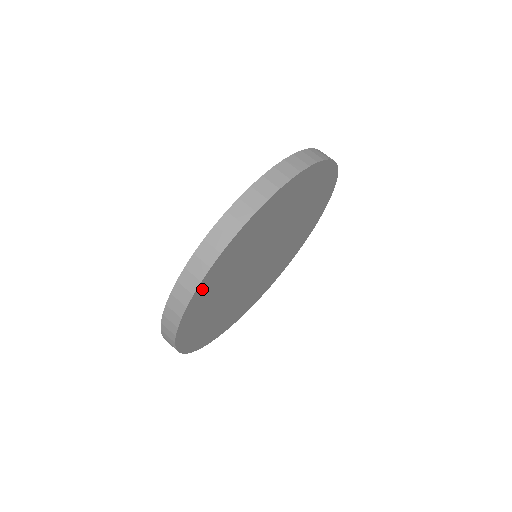
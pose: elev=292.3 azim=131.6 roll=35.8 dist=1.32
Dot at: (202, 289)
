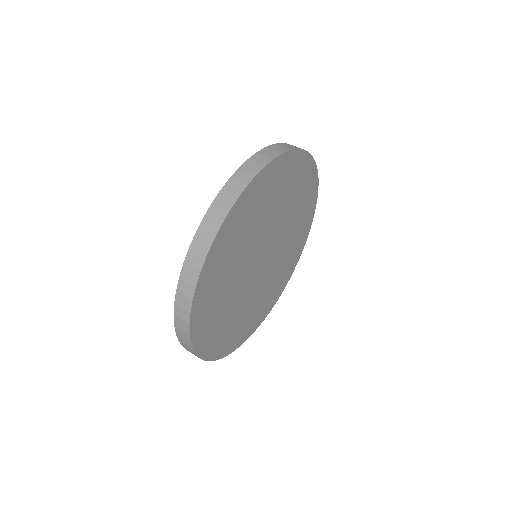
Dot at: (214, 254)
